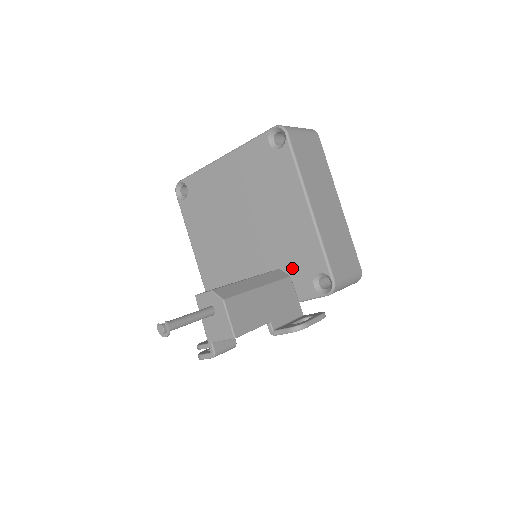
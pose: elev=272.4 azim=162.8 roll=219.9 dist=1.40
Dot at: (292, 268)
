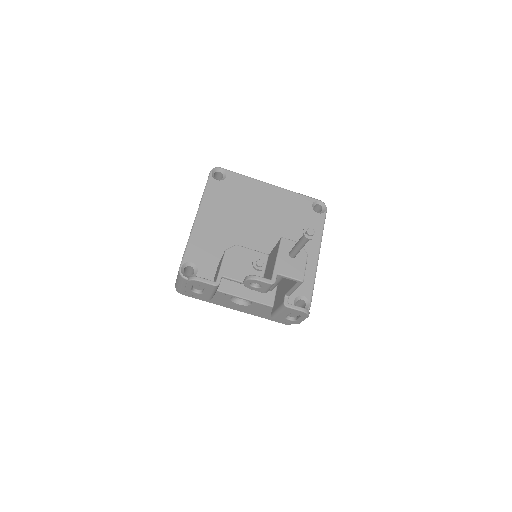
Dot at: occluded
